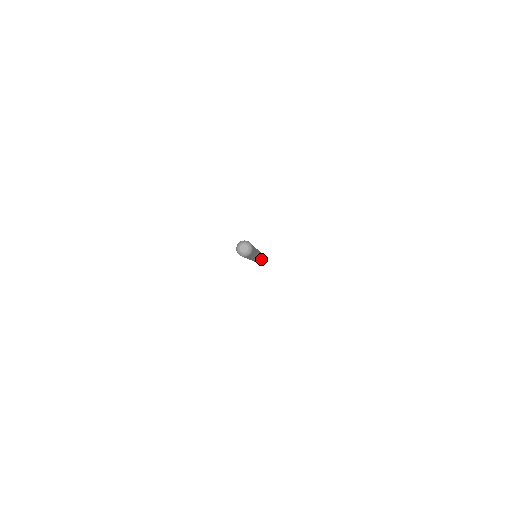
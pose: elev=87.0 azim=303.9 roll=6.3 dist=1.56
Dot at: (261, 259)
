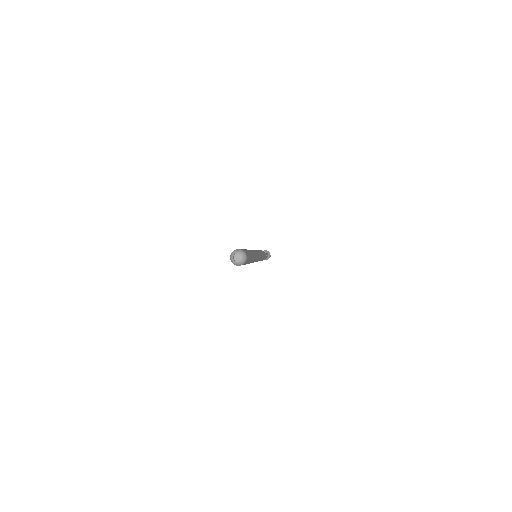
Dot at: (262, 256)
